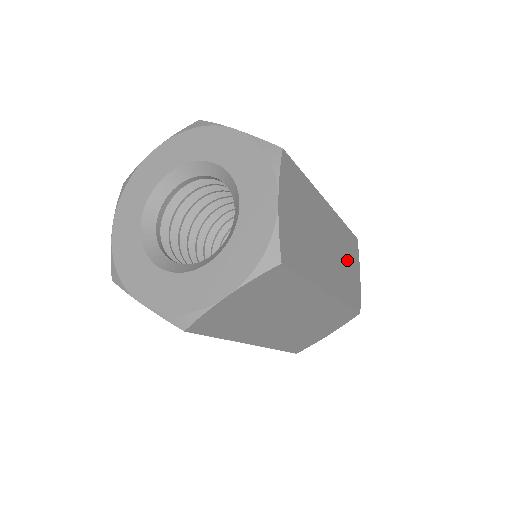
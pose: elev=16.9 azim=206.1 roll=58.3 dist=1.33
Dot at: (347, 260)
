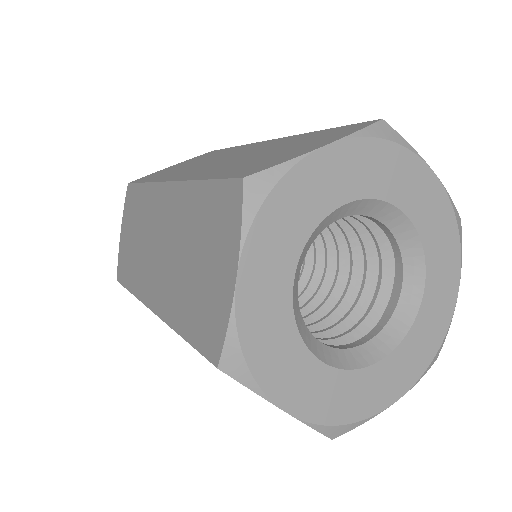
Dot at: occluded
